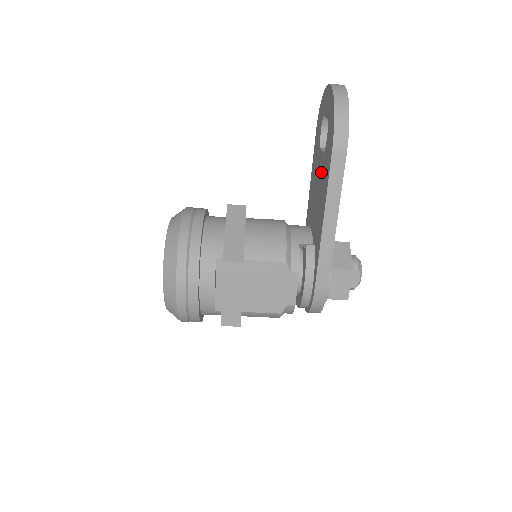
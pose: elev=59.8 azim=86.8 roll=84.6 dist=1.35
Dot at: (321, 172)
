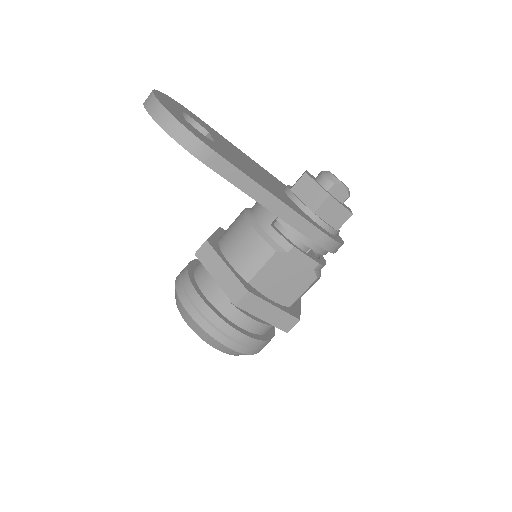
Dot at: occluded
